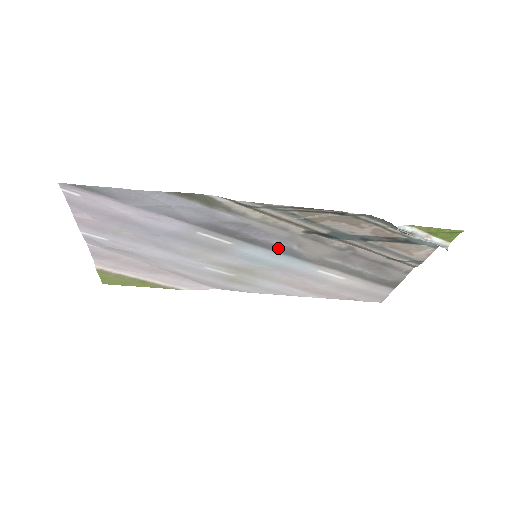
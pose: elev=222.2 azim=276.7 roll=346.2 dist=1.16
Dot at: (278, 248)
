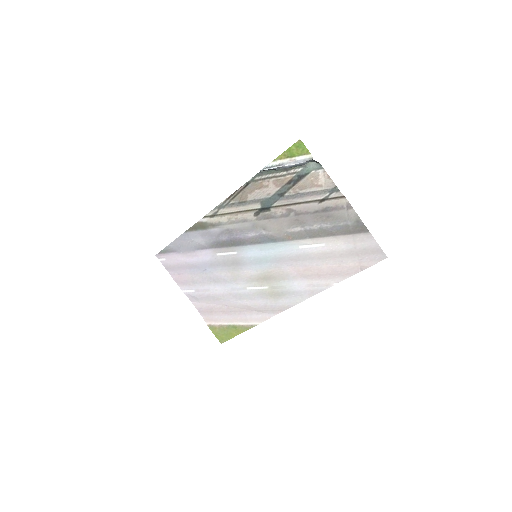
Dot at: (258, 240)
